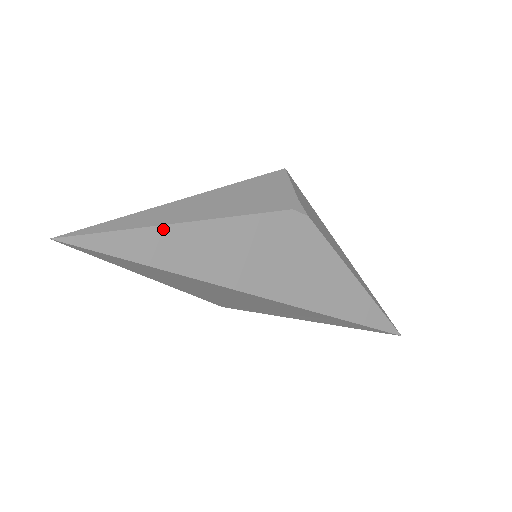
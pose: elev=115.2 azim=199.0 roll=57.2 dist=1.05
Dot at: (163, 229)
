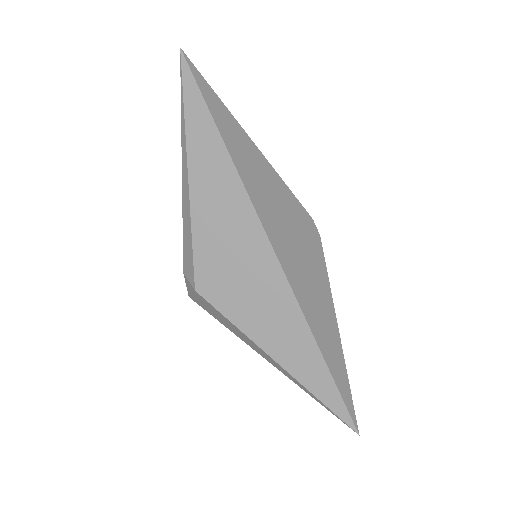
Dot at: (239, 127)
